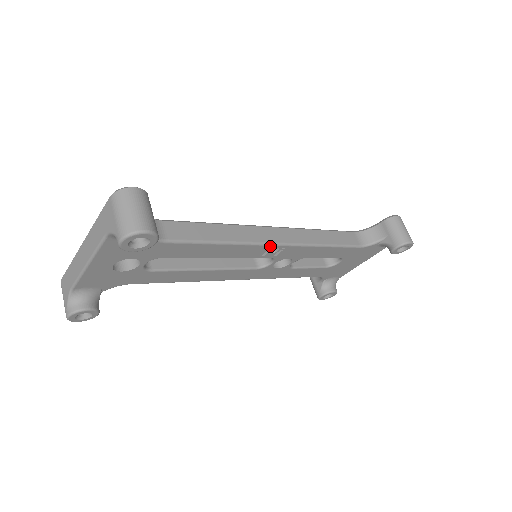
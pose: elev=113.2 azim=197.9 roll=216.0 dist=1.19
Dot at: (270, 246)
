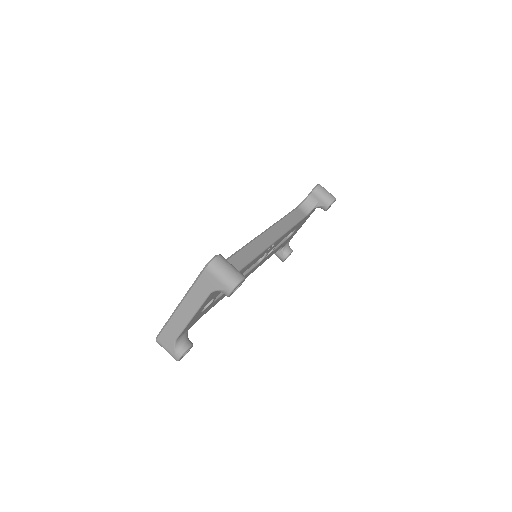
Dot at: (270, 246)
